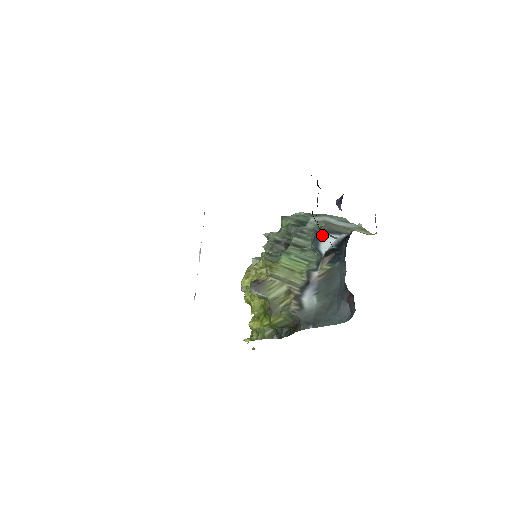
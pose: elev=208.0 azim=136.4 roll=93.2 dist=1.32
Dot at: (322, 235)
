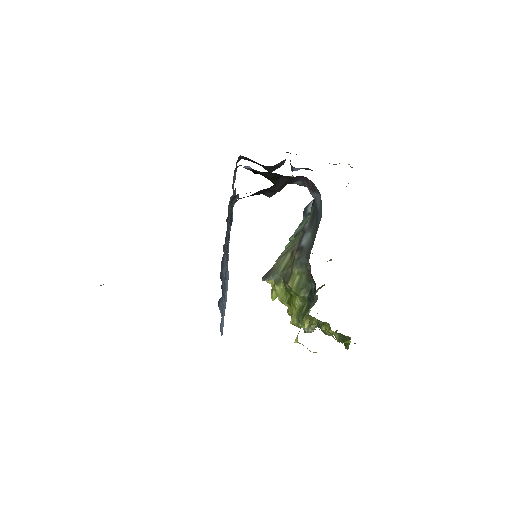
Dot at: (307, 206)
